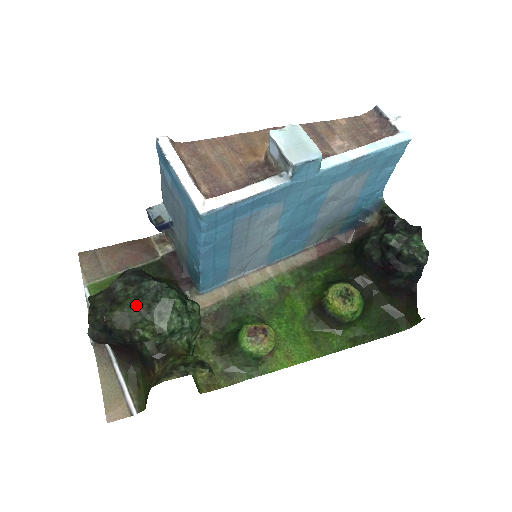
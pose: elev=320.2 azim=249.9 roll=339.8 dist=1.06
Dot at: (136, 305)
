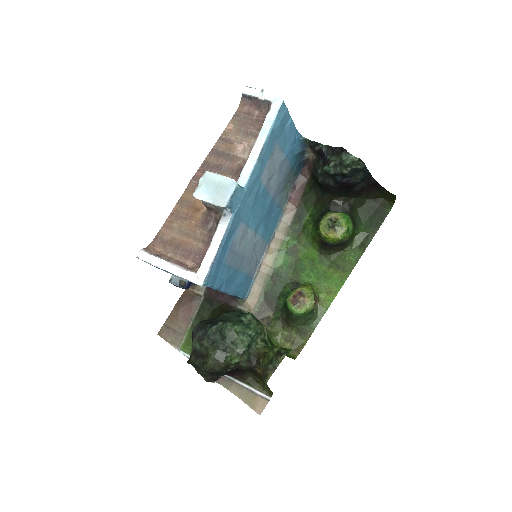
Dot at: (216, 350)
